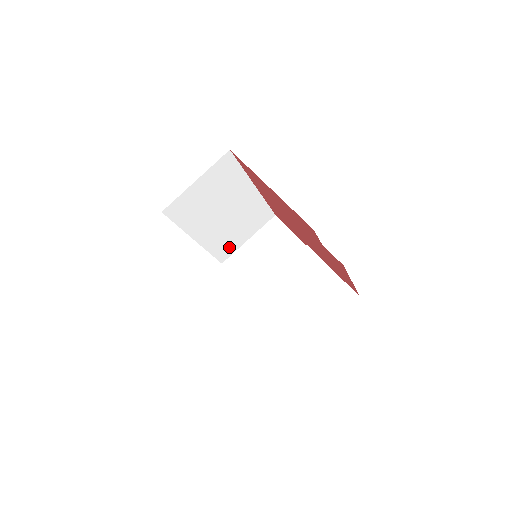
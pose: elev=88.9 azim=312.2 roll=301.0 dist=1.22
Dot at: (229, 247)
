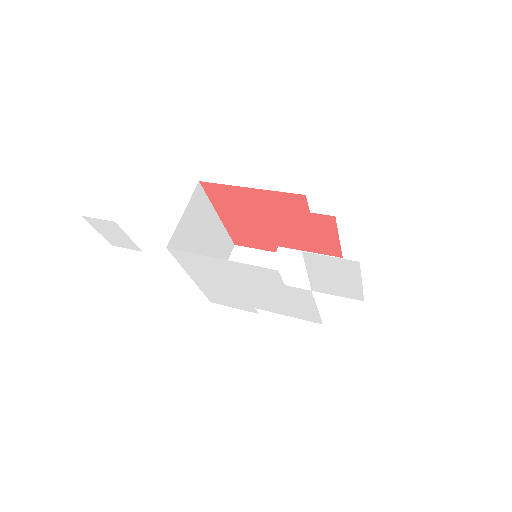
Dot at: occluded
